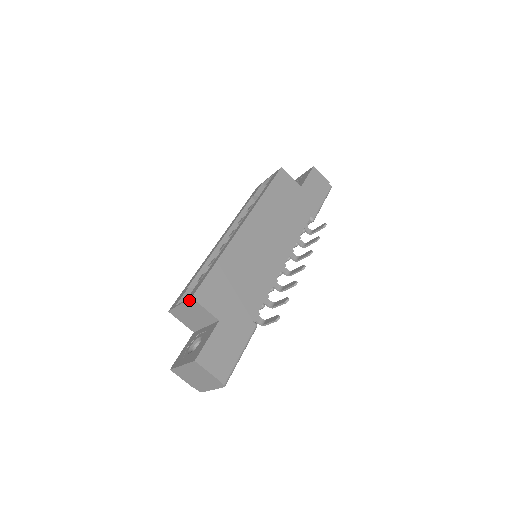
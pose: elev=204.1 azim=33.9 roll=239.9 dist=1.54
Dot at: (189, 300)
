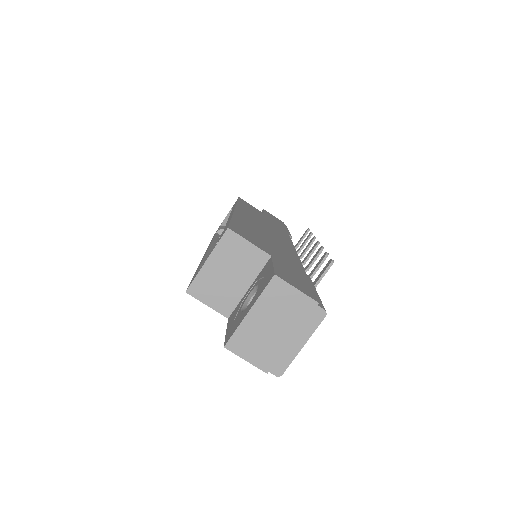
Dot at: (223, 237)
